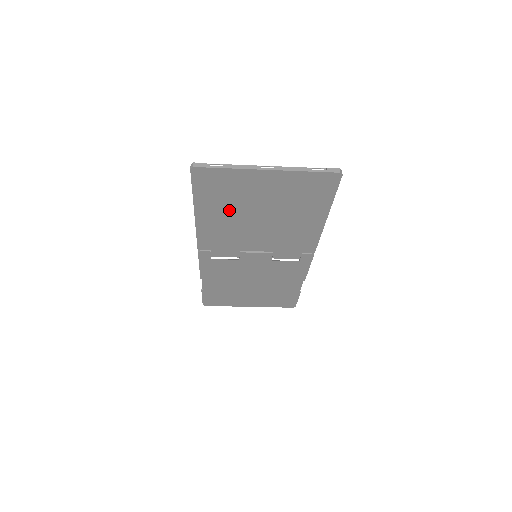
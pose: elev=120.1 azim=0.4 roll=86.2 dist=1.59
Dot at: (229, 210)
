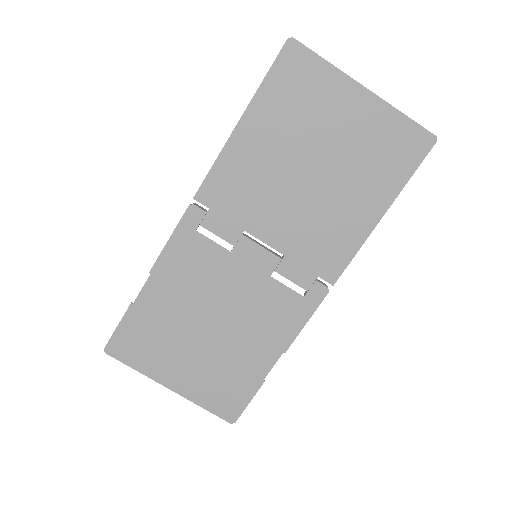
Dot at: (283, 137)
